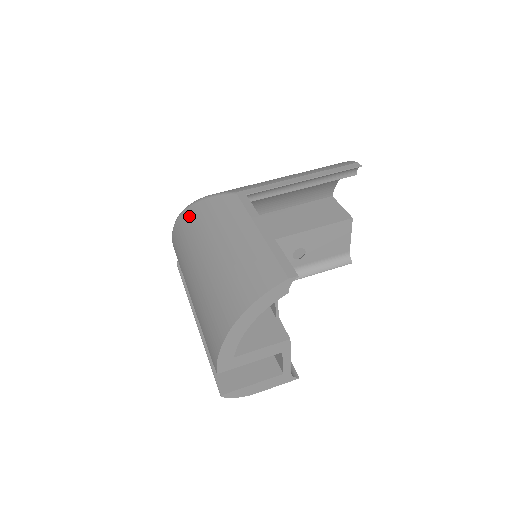
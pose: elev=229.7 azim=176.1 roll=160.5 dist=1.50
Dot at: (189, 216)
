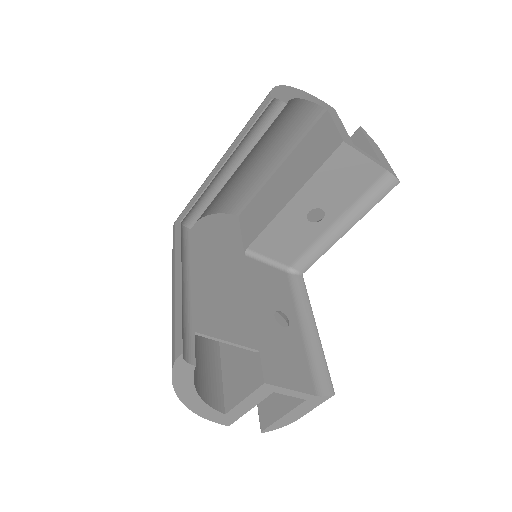
Dot at: occluded
